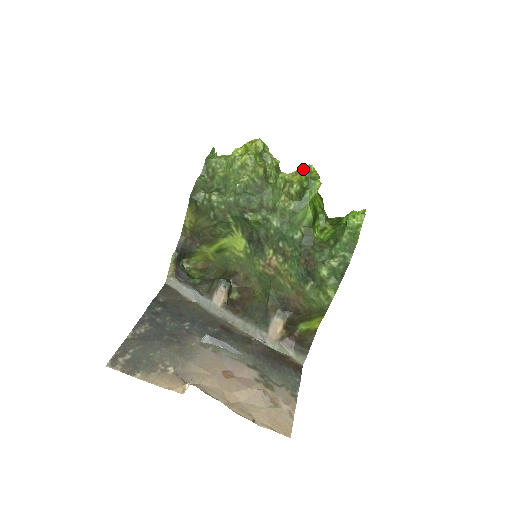
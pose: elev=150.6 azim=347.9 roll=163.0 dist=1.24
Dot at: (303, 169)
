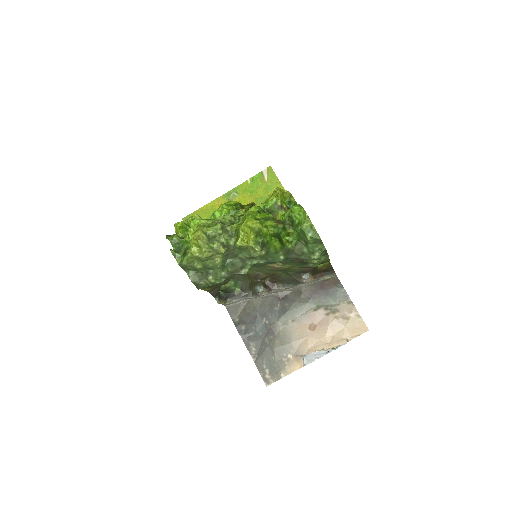
Dot at: (246, 229)
